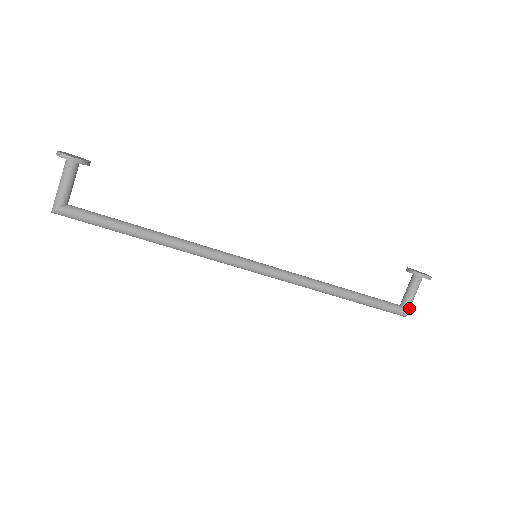
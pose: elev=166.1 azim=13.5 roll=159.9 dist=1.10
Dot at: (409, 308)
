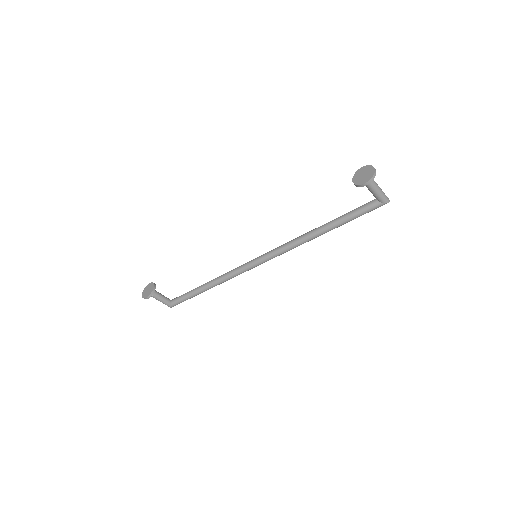
Dot at: (383, 198)
